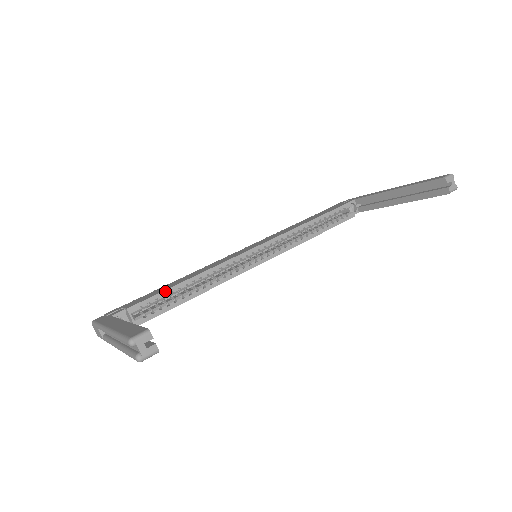
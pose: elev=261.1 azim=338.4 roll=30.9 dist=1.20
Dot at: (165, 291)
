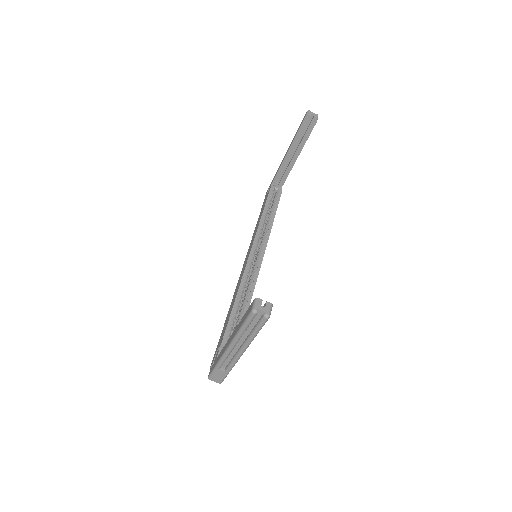
Dot at: (230, 317)
